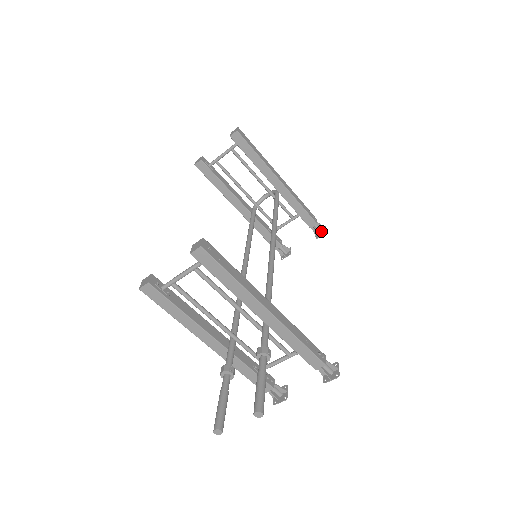
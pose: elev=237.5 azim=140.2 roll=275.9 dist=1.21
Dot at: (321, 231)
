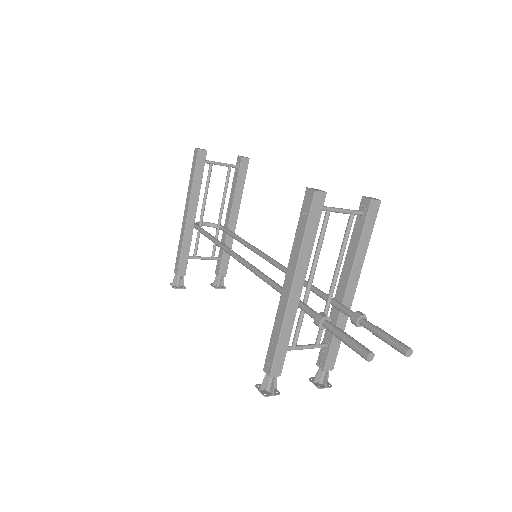
Dot at: (221, 285)
